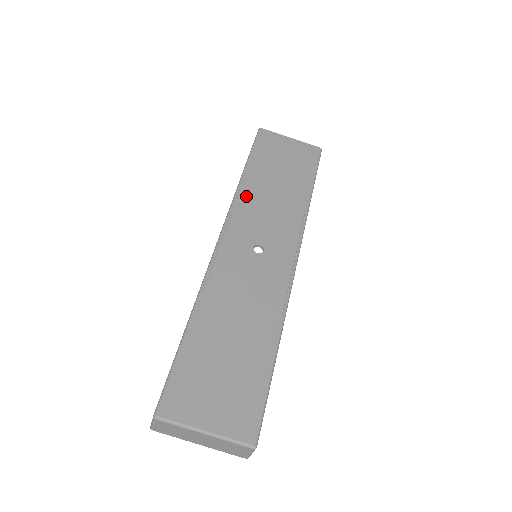
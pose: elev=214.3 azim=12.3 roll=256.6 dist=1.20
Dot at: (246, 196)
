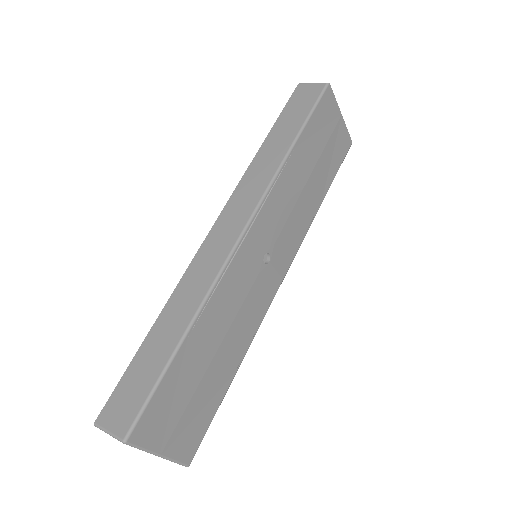
Dot at: (284, 182)
